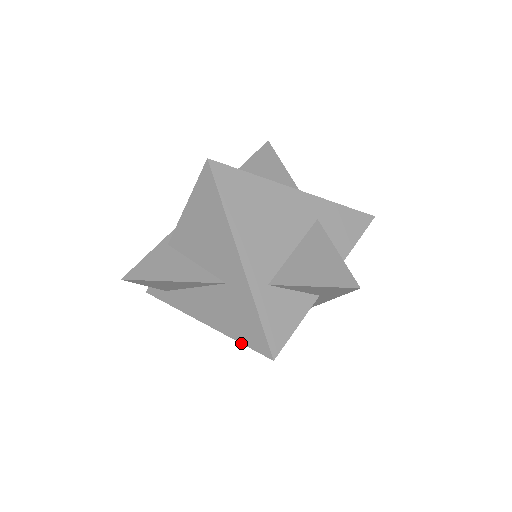
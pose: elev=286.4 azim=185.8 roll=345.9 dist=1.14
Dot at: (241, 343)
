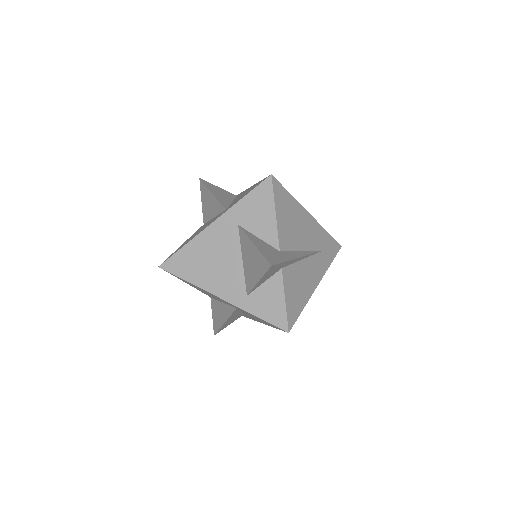
Dot at: occluded
